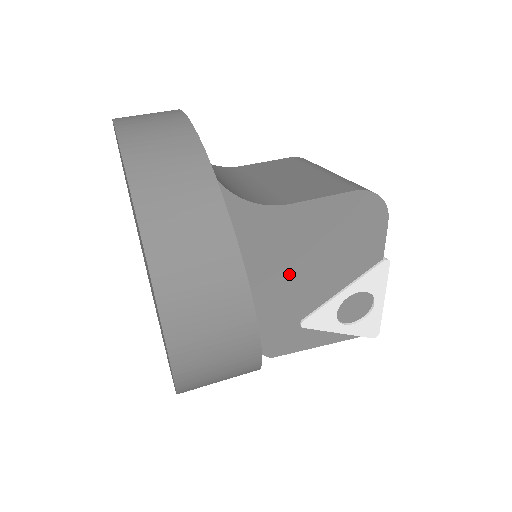
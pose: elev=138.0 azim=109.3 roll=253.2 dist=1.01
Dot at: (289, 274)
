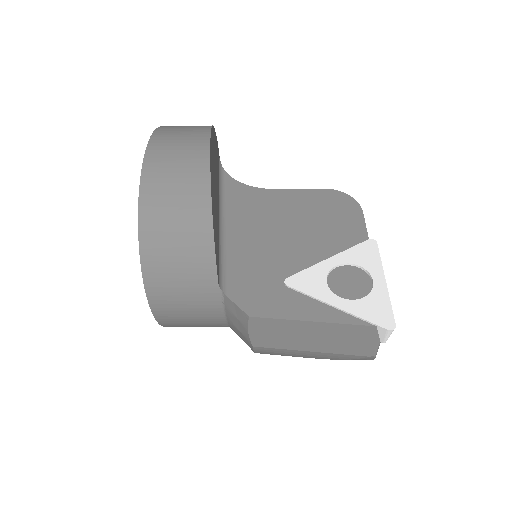
Dot at: (273, 234)
